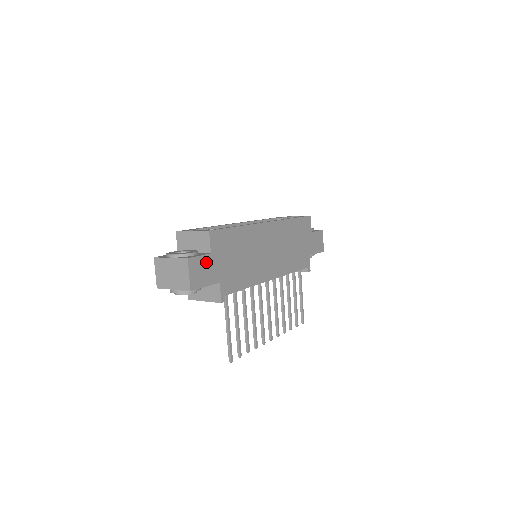
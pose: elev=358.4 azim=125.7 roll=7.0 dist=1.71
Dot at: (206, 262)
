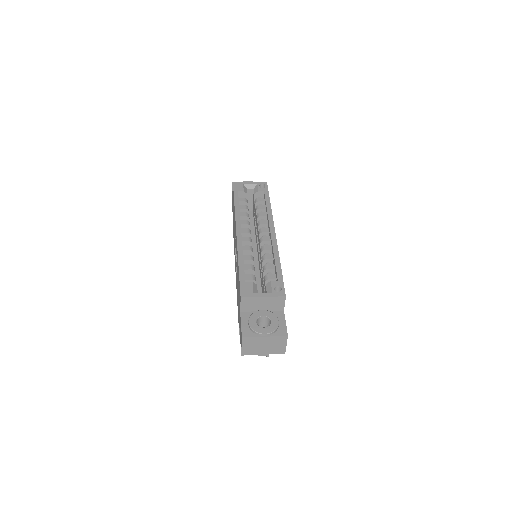
Dot at: occluded
